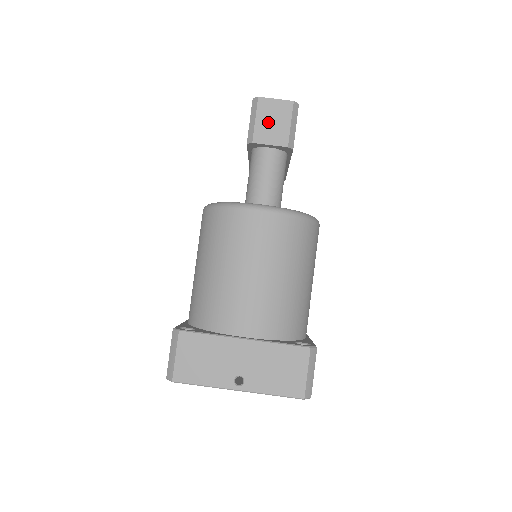
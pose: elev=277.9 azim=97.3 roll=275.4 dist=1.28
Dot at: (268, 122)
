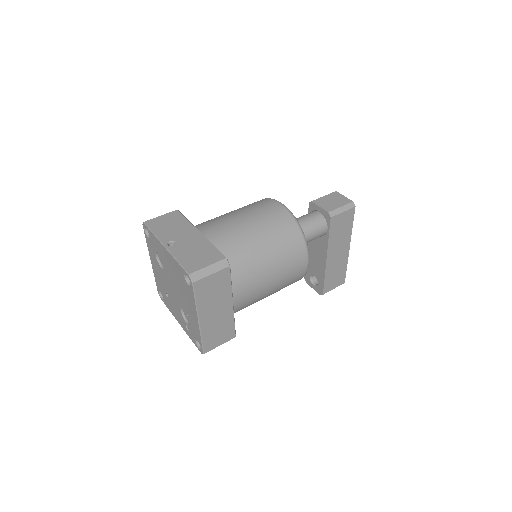
Dot at: (330, 200)
